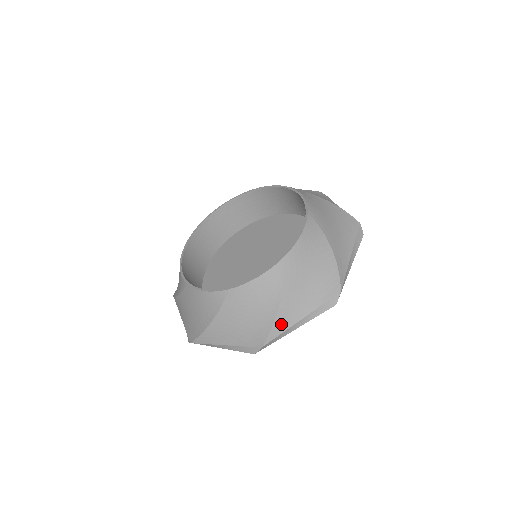
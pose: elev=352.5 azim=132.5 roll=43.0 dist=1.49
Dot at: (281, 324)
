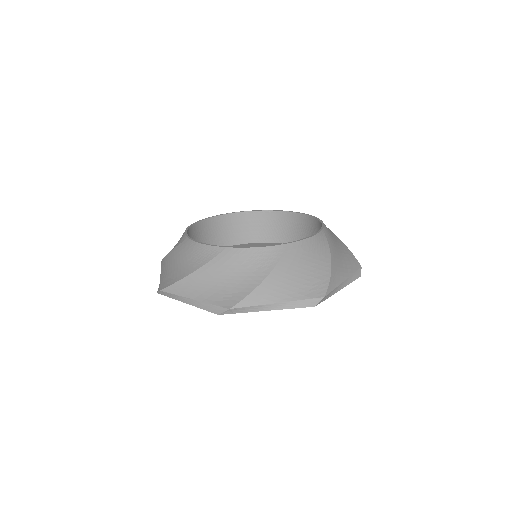
Dot at: (258, 297)
